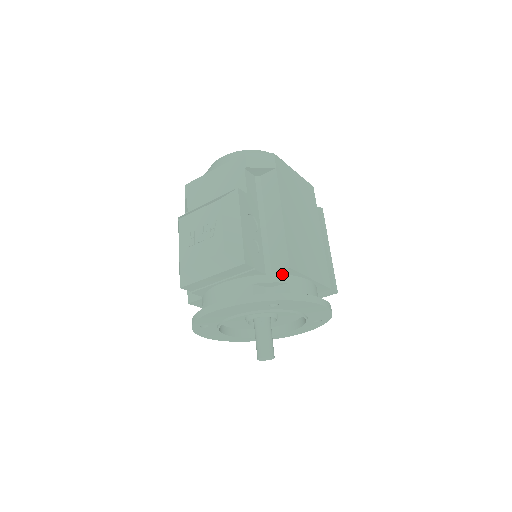
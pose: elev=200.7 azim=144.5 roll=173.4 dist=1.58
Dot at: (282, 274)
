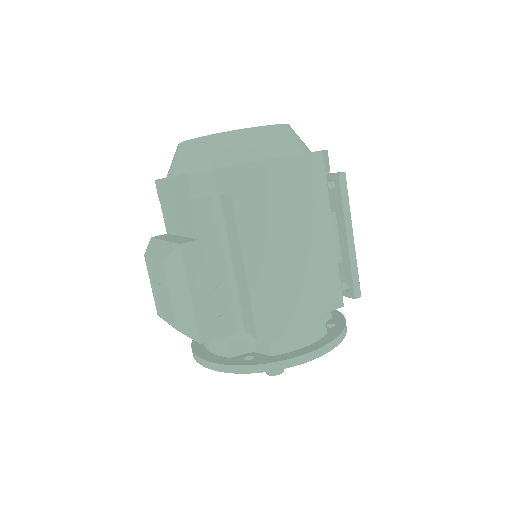
Dot at: occluded
